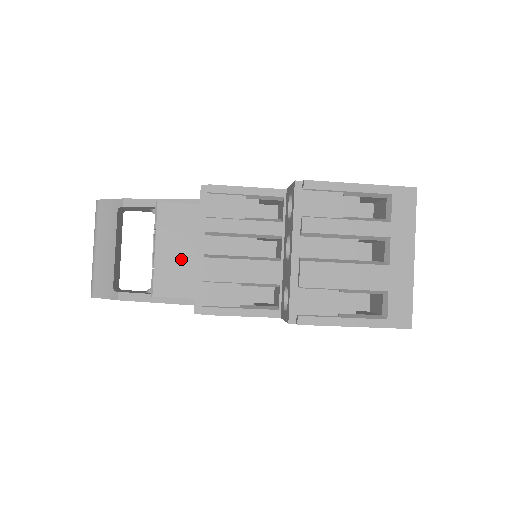
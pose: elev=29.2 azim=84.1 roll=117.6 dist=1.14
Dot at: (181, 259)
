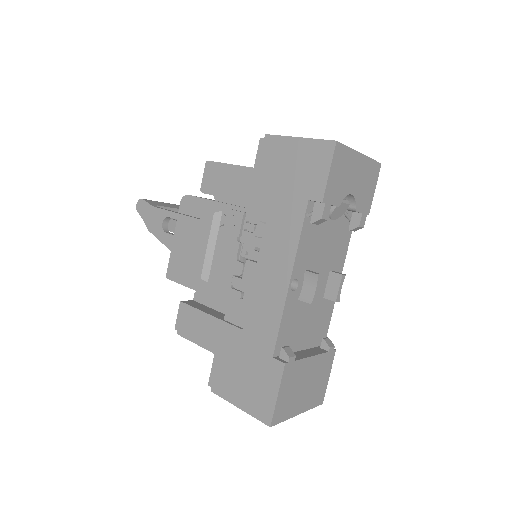
Dot at: occluded
